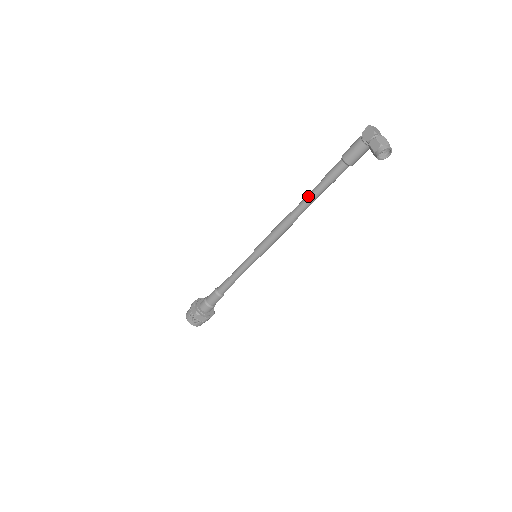
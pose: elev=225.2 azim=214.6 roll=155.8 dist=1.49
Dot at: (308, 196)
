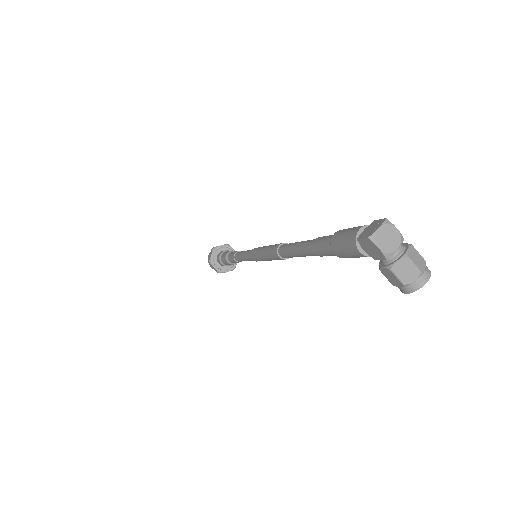
Dot at: (296, 254)
